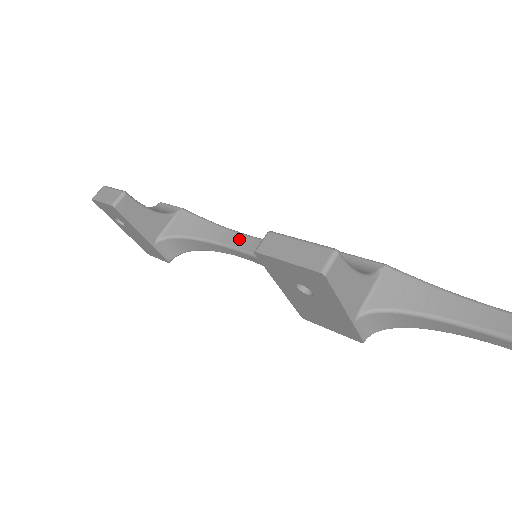
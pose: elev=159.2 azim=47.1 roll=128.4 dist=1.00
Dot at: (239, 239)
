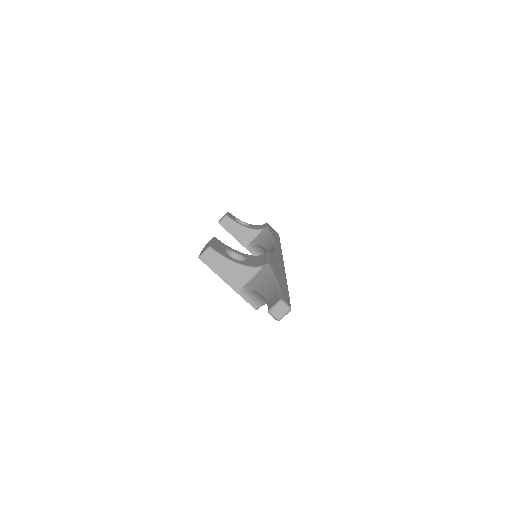
Dot at: (271, 247)
